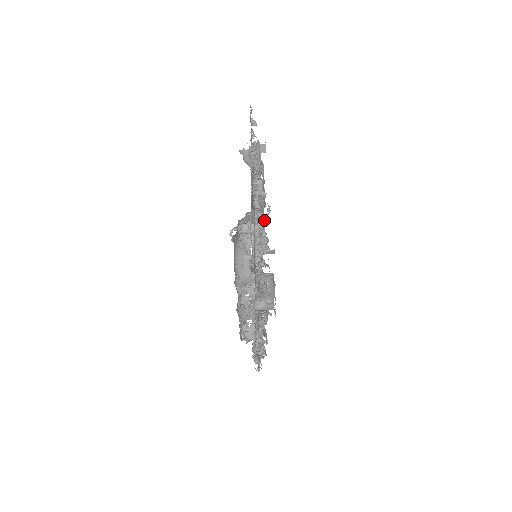
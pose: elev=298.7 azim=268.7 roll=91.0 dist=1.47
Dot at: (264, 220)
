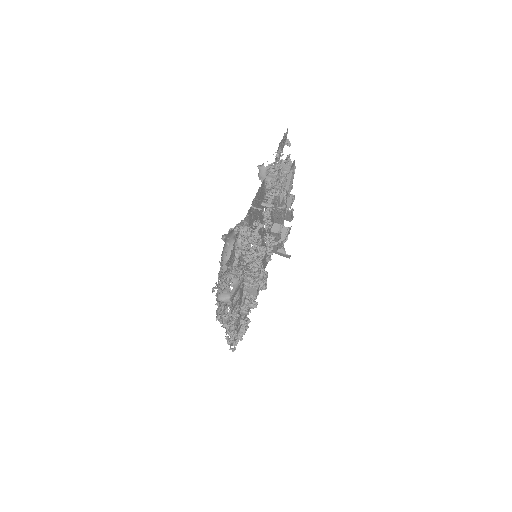
Dot at: (250, 231)
